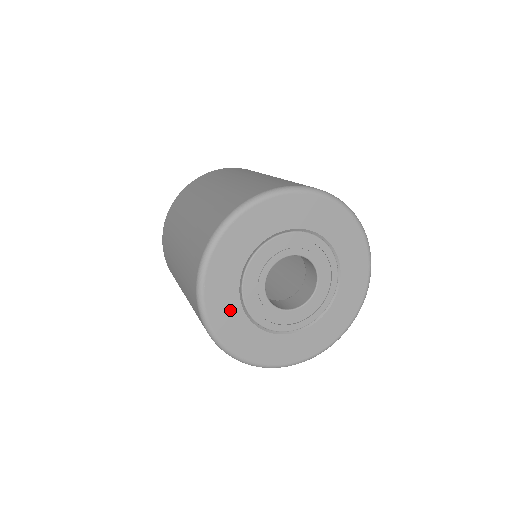
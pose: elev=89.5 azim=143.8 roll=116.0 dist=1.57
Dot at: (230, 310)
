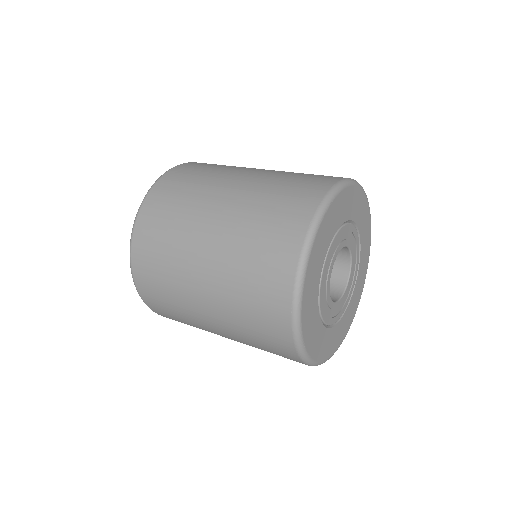
Dot at: (337, 333)
